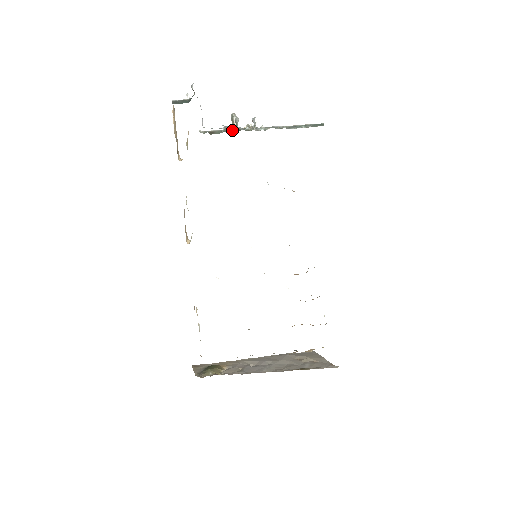
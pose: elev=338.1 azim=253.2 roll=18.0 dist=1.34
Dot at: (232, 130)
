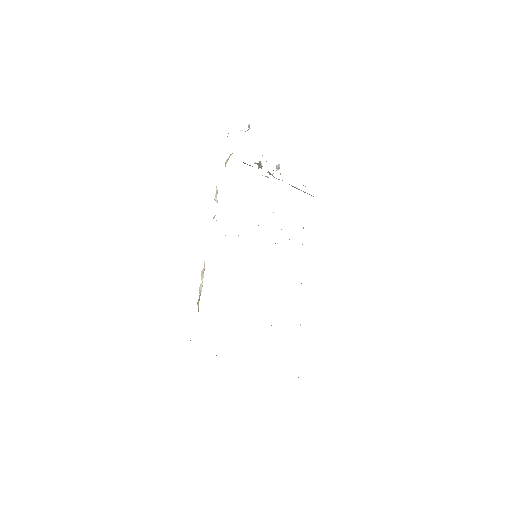
Dot at: occluded
